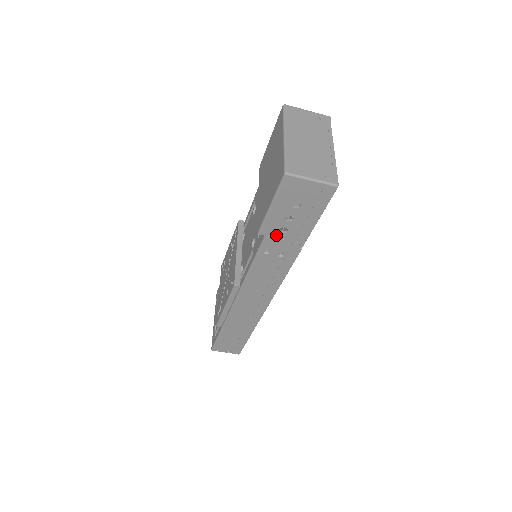
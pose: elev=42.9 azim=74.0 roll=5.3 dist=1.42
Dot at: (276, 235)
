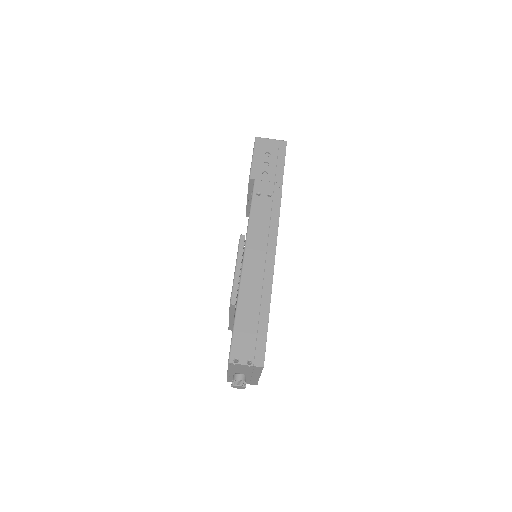
Dot at: (261, 178)
